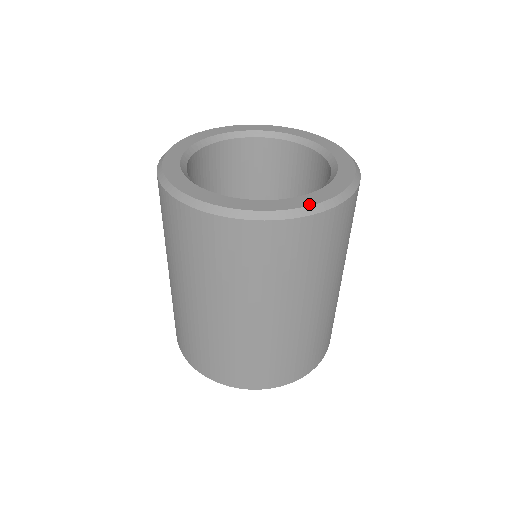
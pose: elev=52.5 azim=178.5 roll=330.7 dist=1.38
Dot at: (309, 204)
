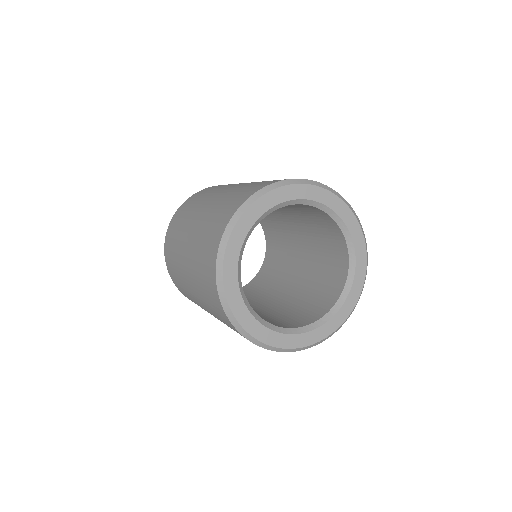
Dot at: (311, 344)
